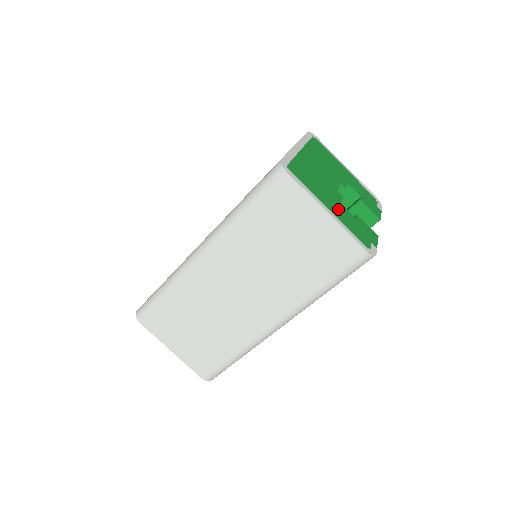
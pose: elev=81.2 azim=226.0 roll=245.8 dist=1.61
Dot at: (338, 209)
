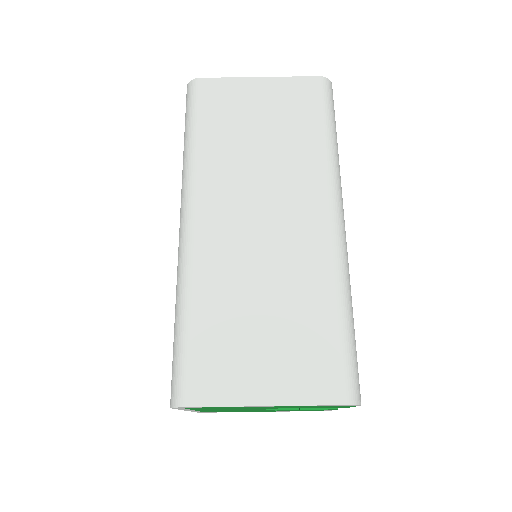
Dot at: occluded
